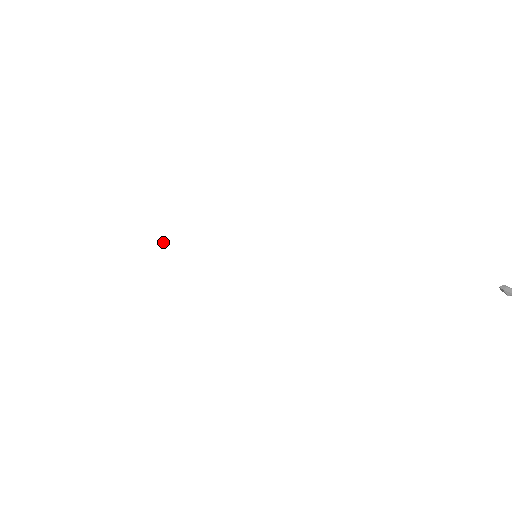
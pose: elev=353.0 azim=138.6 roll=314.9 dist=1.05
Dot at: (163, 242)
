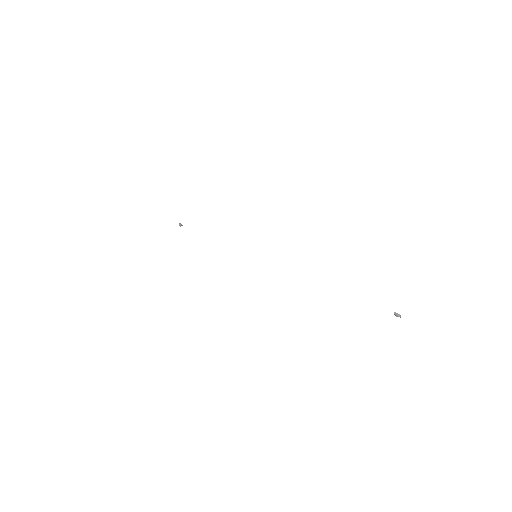
Dot at: (180, 224)
